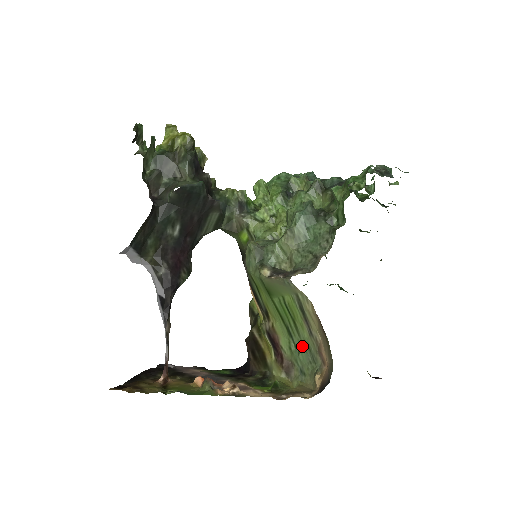
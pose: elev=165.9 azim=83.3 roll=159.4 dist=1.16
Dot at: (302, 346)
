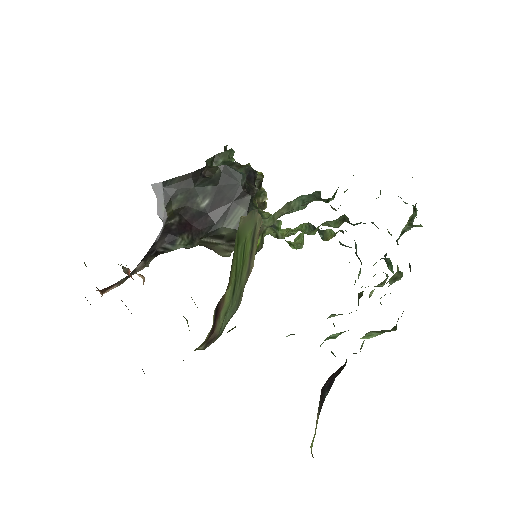
Dot at: (236, 299)
